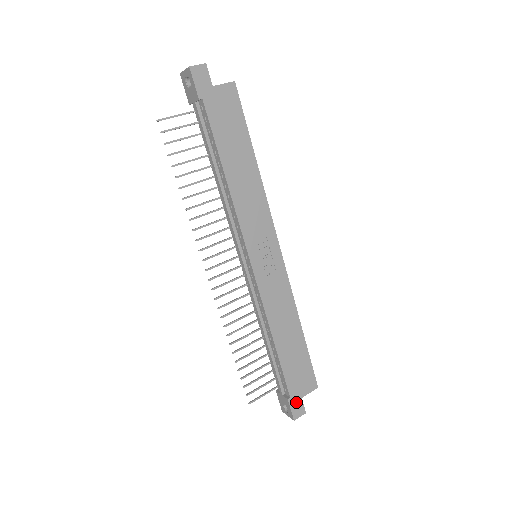
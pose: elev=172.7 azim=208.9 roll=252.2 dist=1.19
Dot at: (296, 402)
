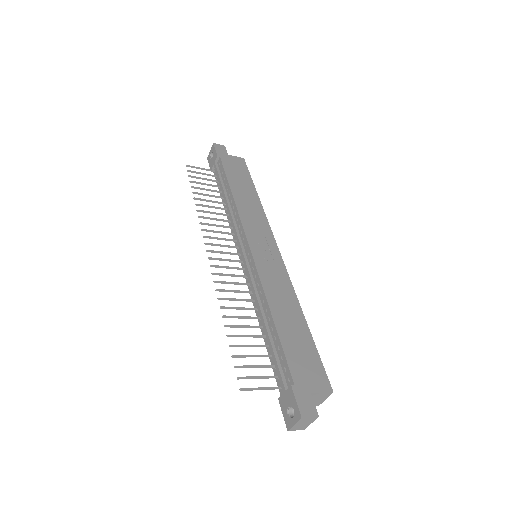
Dot at: (303, 395)
